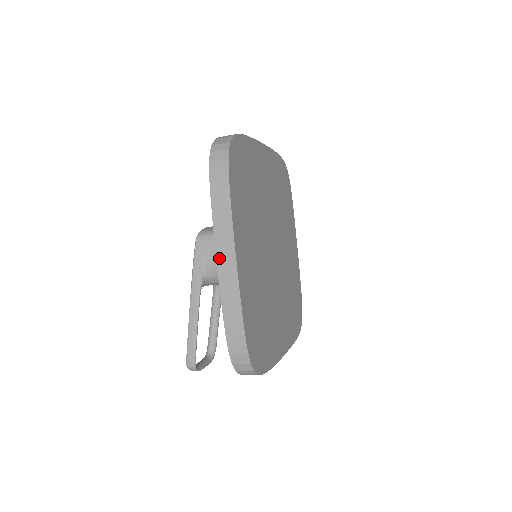
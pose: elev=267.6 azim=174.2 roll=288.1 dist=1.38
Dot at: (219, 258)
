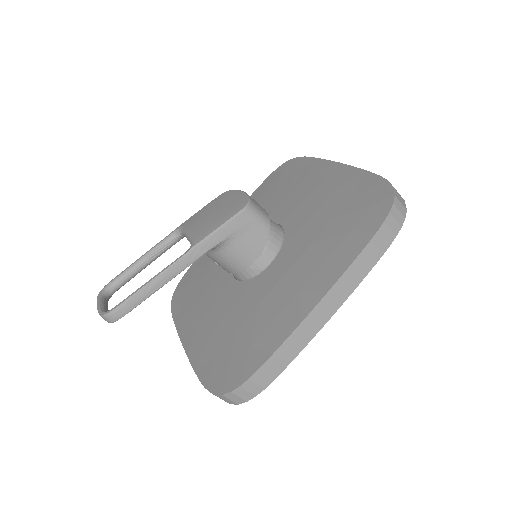
Dot at: (322, 304)
